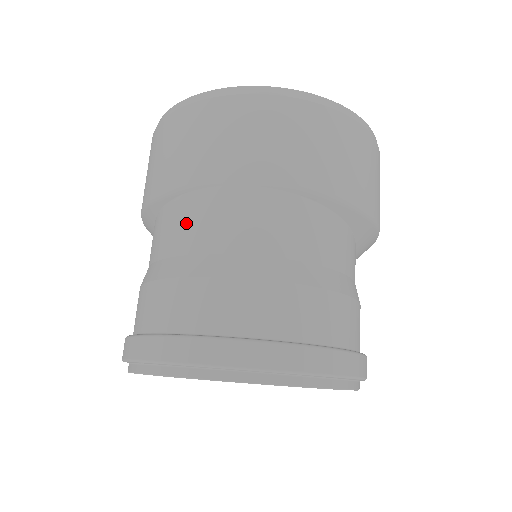
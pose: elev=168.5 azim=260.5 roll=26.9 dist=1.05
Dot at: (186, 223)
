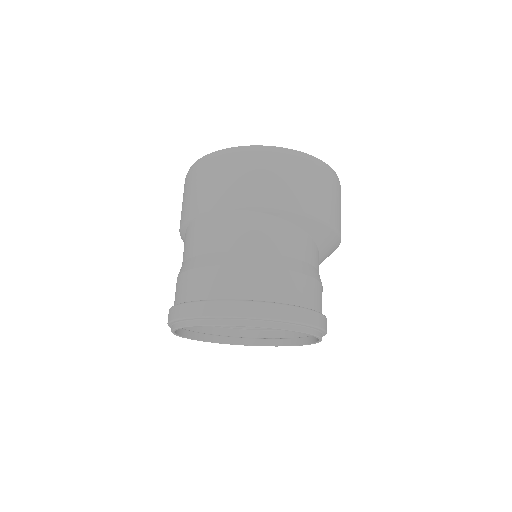
Dot at: (193, 238)
